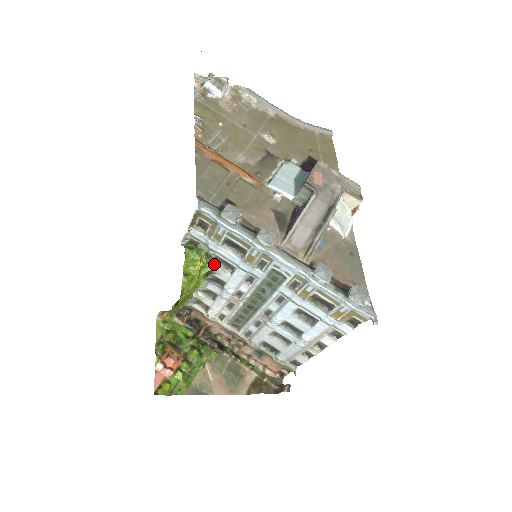
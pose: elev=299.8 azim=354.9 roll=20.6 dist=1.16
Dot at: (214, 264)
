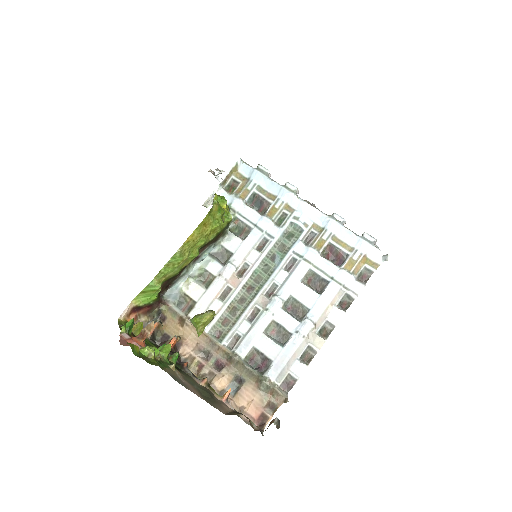
Dot at: (229, 229)
